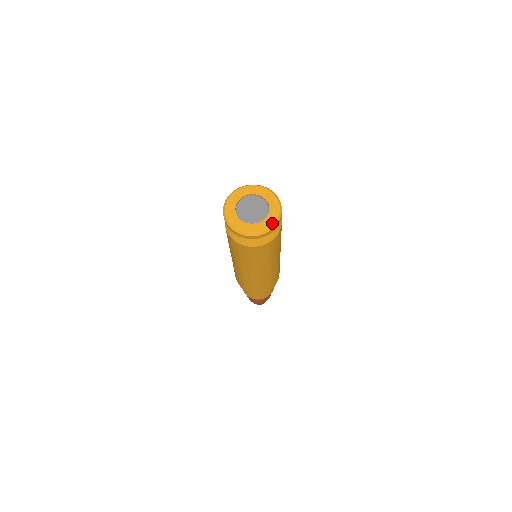
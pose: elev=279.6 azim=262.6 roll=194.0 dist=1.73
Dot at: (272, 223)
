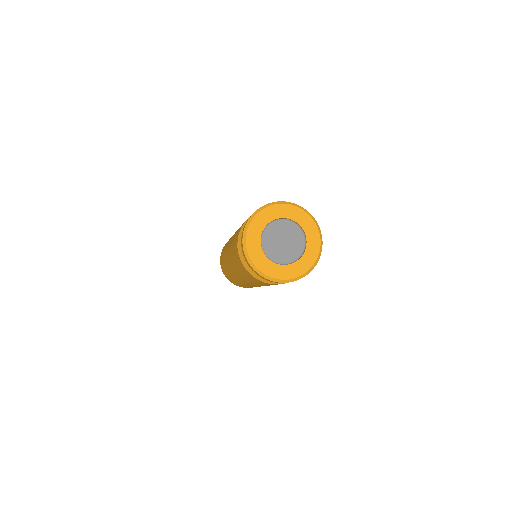
Dot at: (304, 270)
